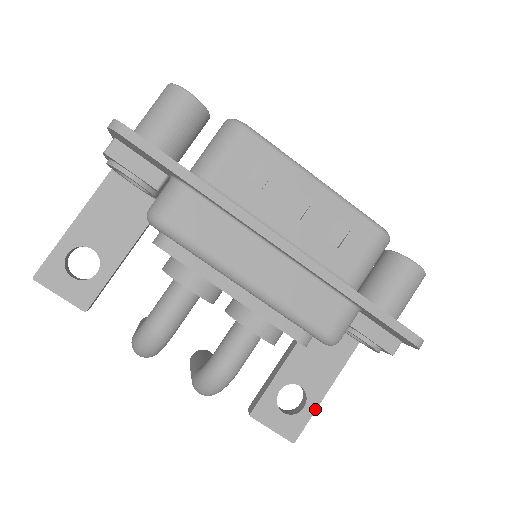
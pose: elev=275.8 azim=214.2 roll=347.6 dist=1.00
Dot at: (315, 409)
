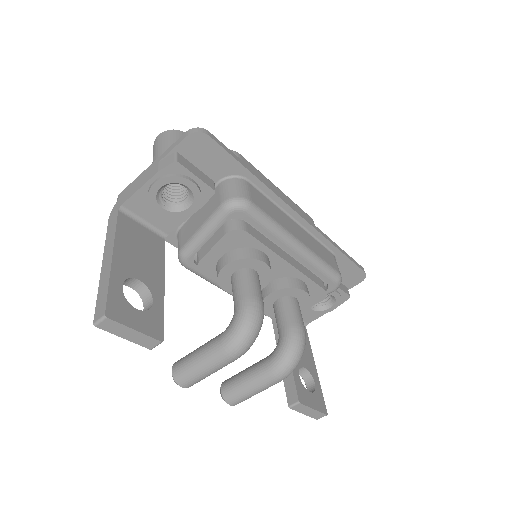
Dot at: (319, 383)
